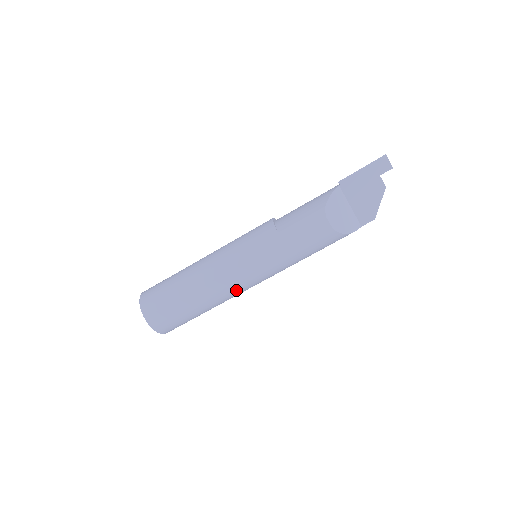
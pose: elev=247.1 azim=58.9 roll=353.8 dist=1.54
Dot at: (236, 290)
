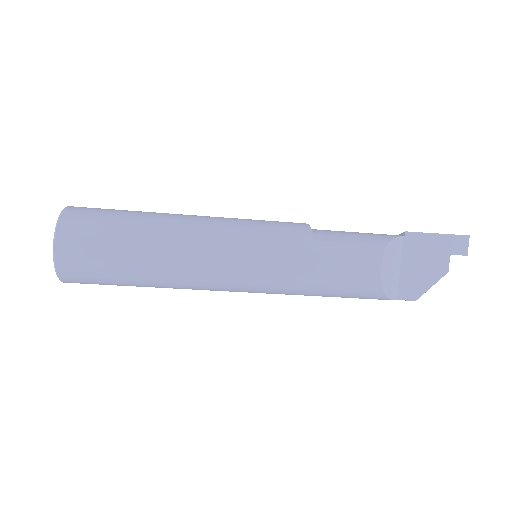
Dot at: (210, 280)
